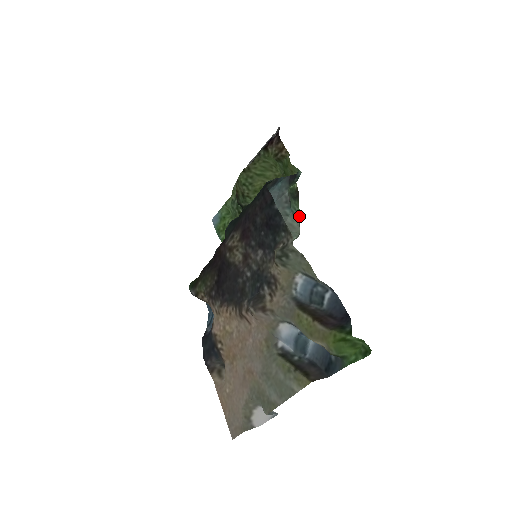
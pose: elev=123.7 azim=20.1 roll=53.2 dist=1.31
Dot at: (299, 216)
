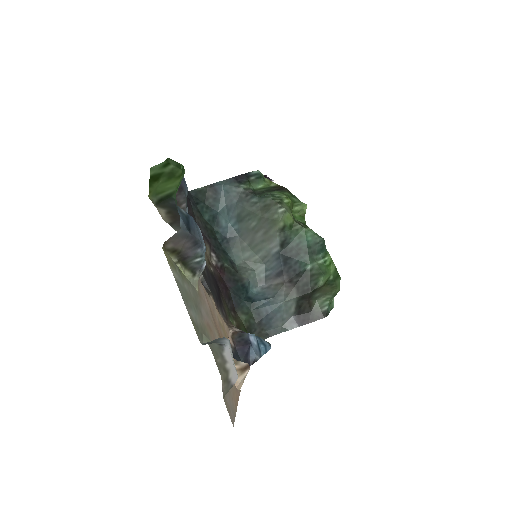
Dot at: (278, 196)
